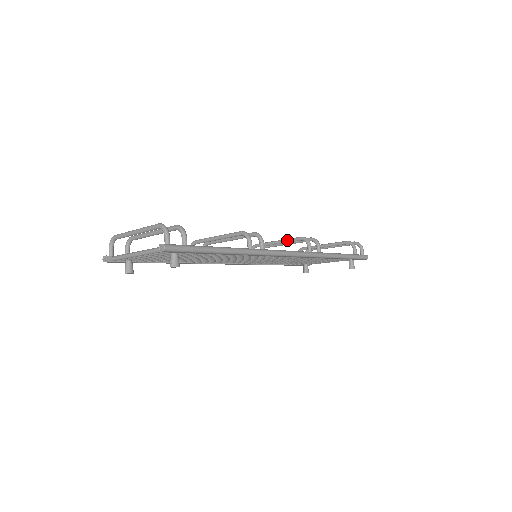
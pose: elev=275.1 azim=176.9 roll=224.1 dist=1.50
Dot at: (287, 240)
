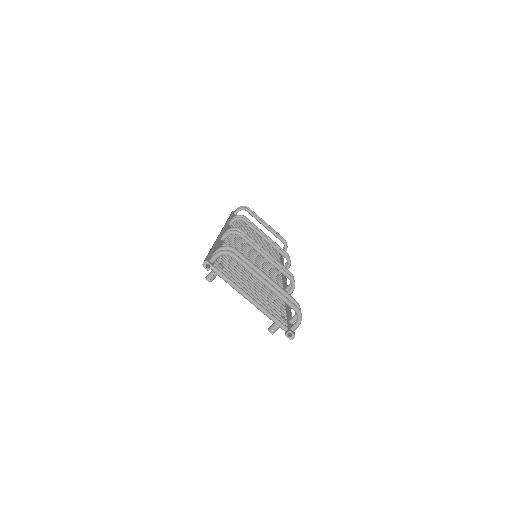
Dot at: (276, 248)
